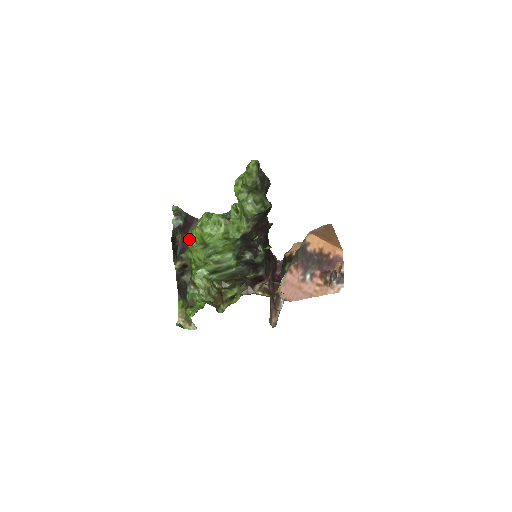
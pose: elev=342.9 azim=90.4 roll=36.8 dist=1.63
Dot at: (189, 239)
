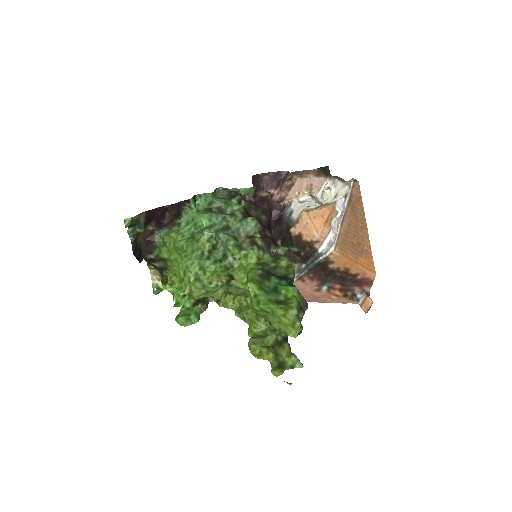
Dot at: occluded
